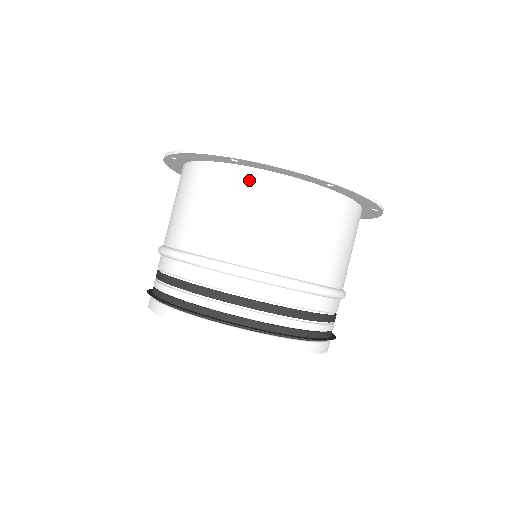
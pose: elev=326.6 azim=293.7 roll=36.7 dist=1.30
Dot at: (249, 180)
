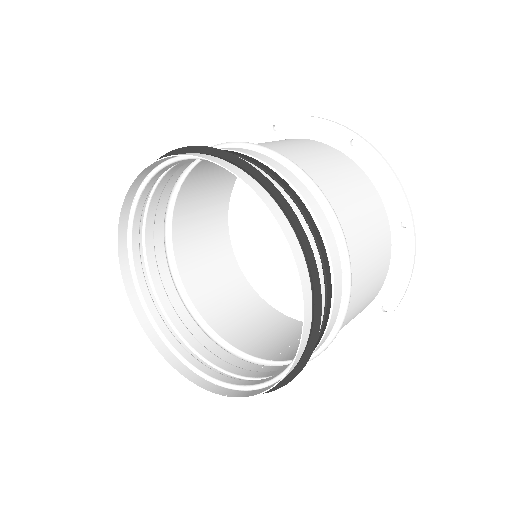
Dot at: occluded
